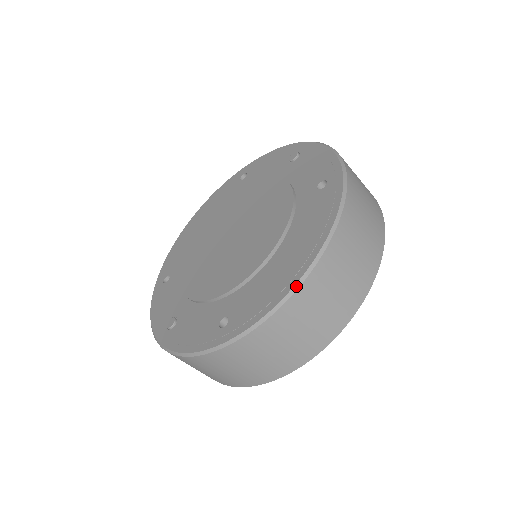
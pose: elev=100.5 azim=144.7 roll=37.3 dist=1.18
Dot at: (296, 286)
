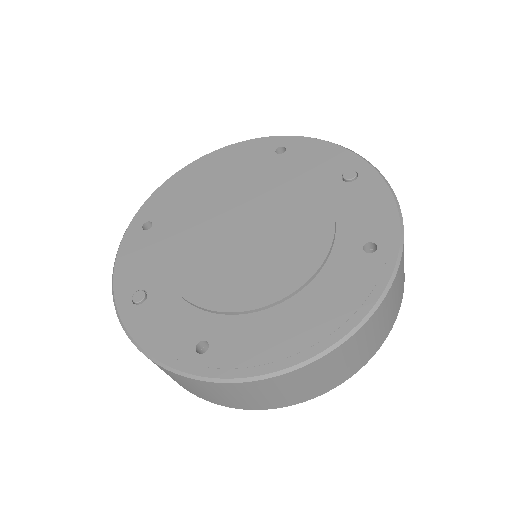
Dot at: (298, 365)
